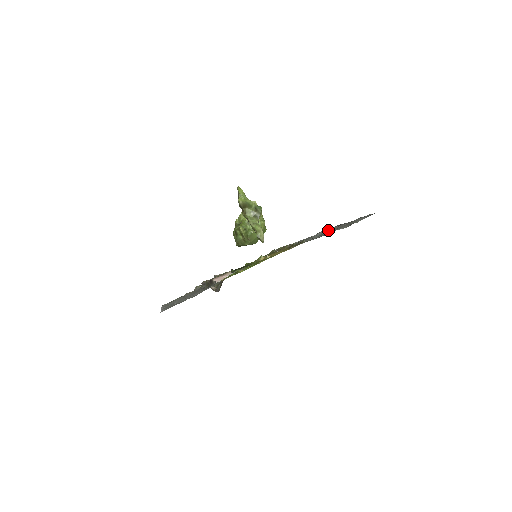
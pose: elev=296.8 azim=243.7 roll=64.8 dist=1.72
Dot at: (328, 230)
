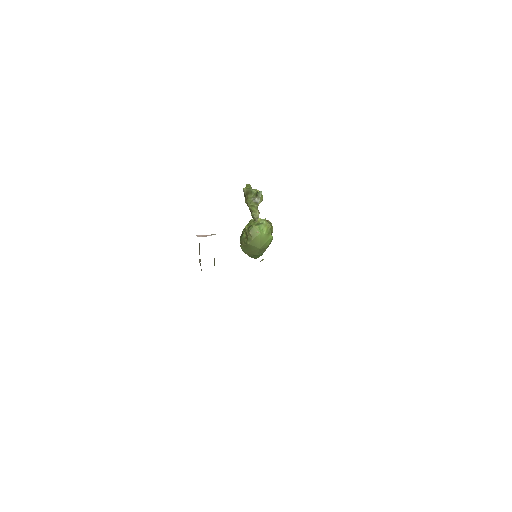
Dot at: occluded
